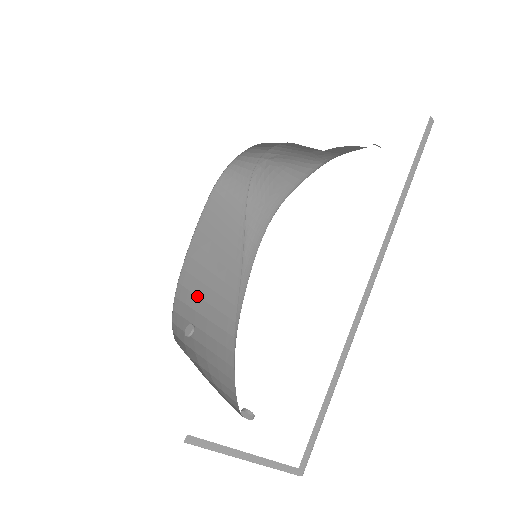
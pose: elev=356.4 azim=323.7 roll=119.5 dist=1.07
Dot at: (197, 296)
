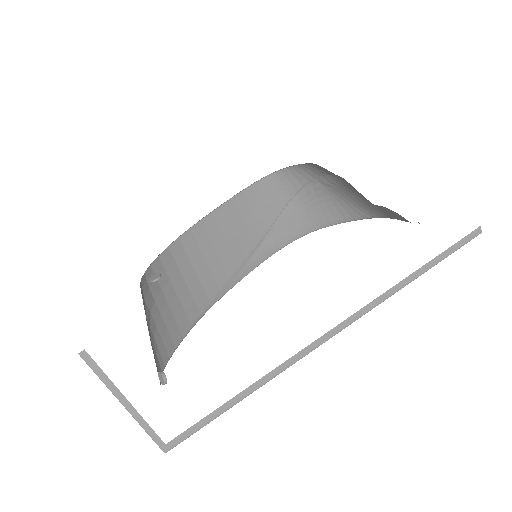
Dot at: (189, 259)
